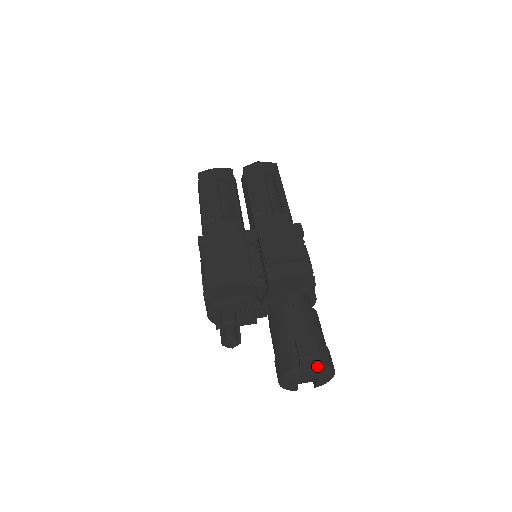
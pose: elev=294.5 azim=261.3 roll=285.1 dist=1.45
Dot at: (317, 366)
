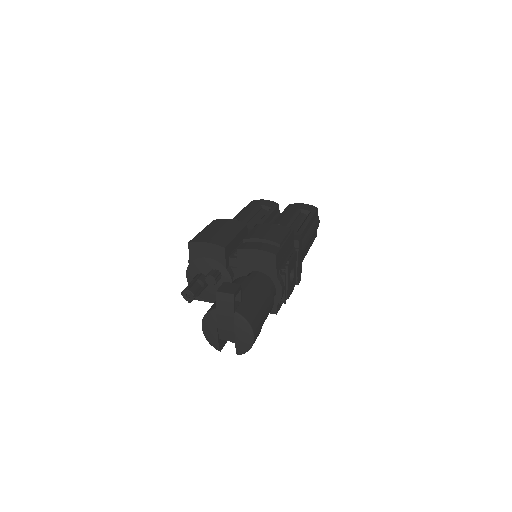
Dot at: (232, 310)
